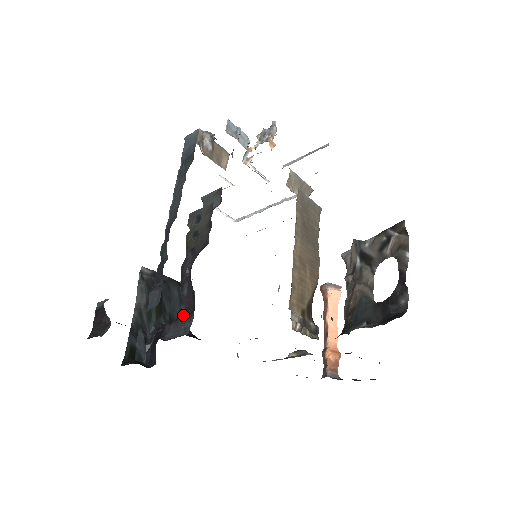
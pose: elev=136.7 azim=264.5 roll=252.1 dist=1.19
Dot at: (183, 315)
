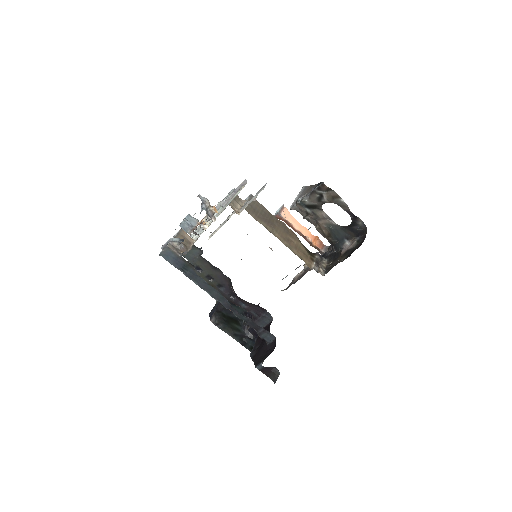
Dot at: (258, 315)
